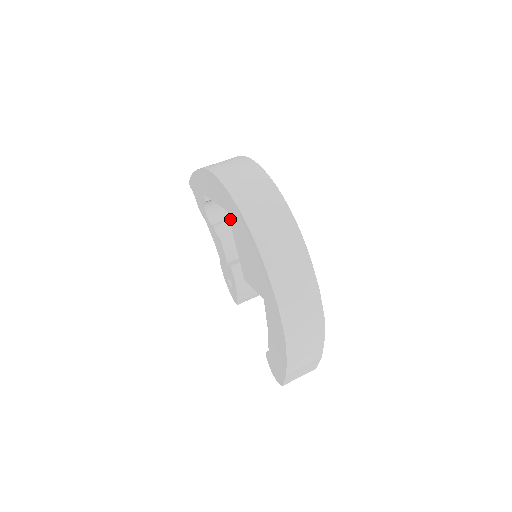
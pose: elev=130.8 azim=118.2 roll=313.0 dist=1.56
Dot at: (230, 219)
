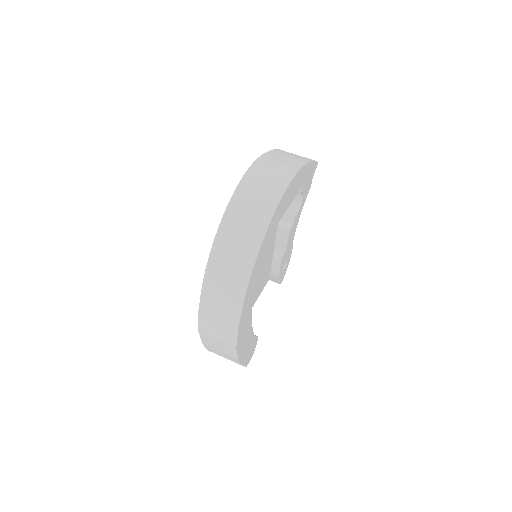
Dot at: occluded
